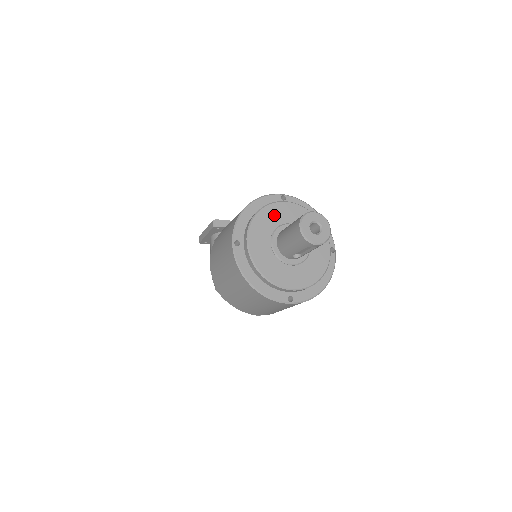
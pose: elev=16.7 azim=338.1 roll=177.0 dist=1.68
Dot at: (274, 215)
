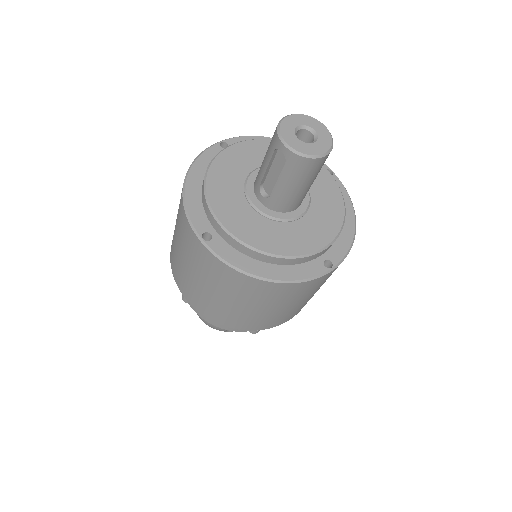
Dot at: occluded
